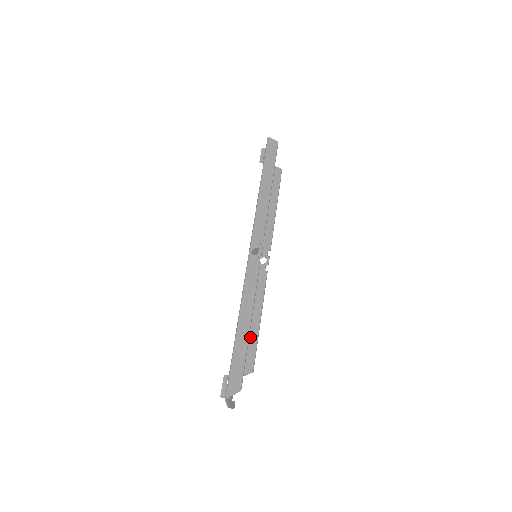
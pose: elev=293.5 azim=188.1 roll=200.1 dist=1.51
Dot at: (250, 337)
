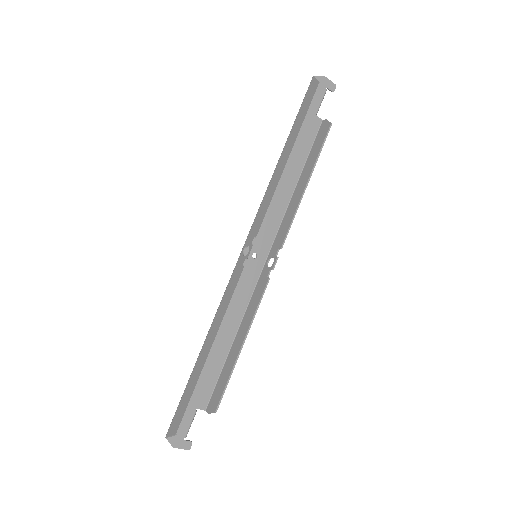
Dot at: (227, 365)
